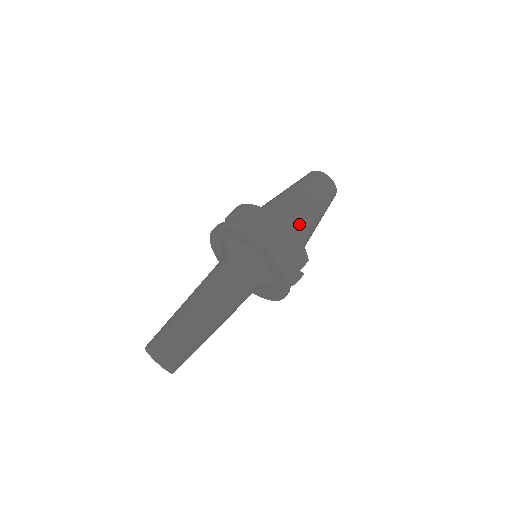
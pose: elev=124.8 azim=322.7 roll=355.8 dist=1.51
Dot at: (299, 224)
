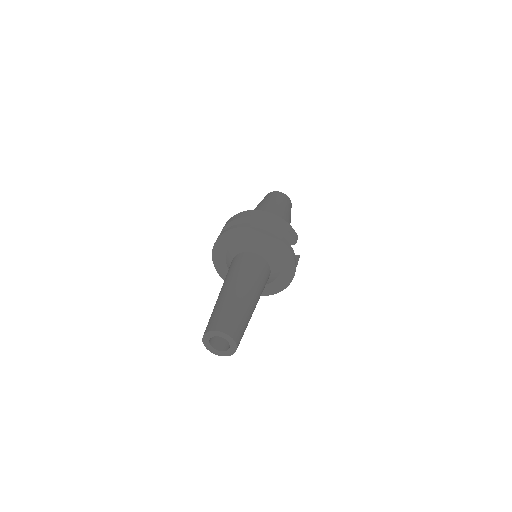
Dot at: occluded
